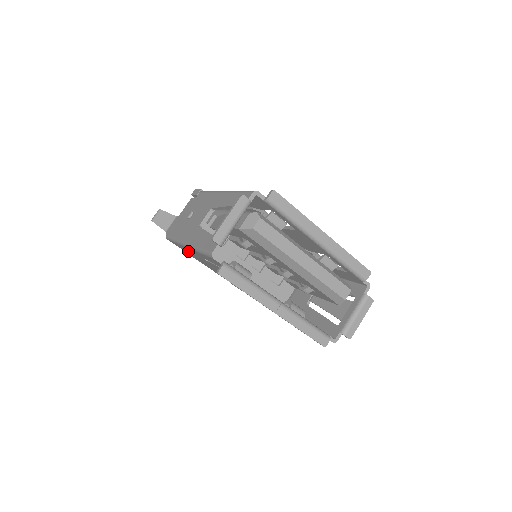
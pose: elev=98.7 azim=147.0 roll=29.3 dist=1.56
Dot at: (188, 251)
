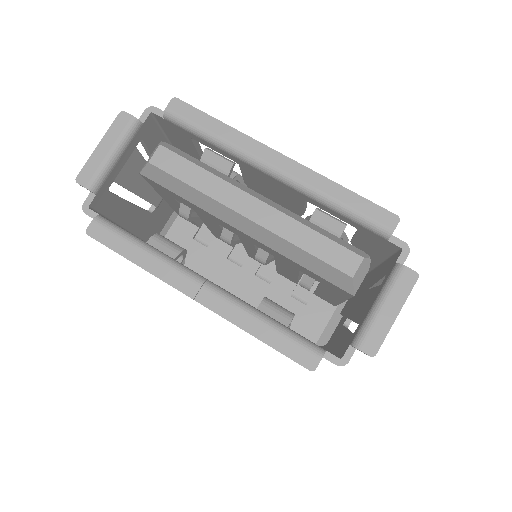
Dot at: occluded
